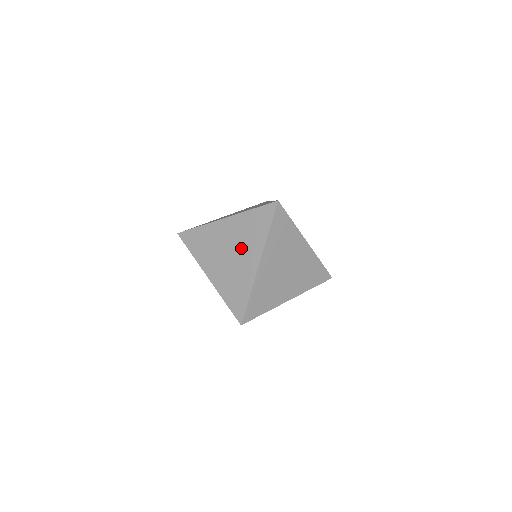
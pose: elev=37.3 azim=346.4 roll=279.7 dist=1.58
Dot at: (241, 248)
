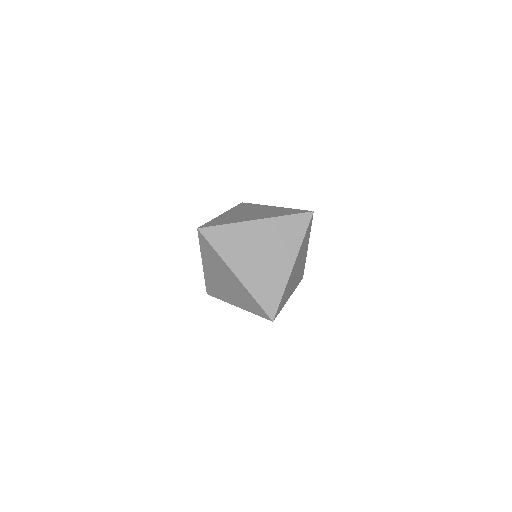
Dot at: (275, 250)
